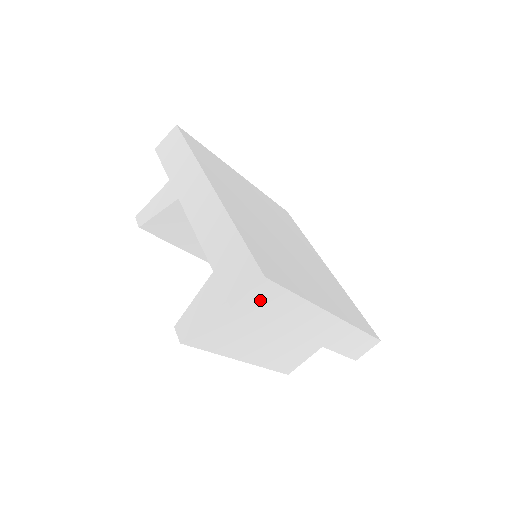
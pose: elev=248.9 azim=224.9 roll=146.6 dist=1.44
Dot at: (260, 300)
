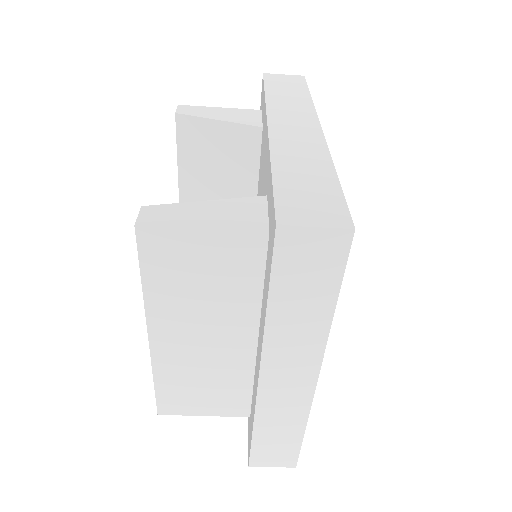
Dot at: (308, 256)
